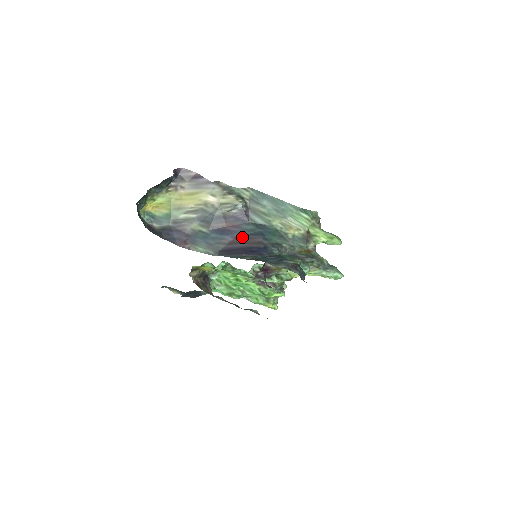
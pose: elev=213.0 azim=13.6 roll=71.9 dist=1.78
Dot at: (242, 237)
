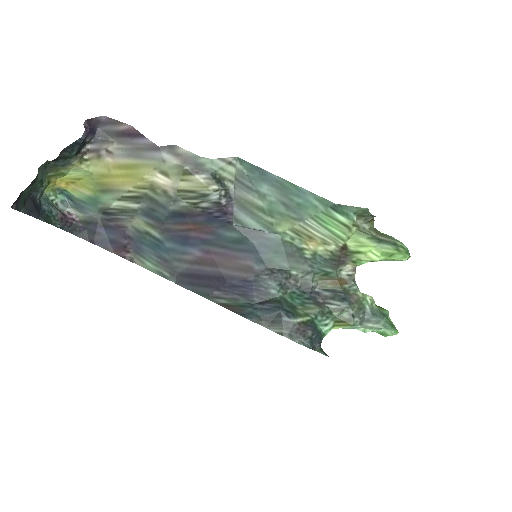
Dot at: (218, 252)
